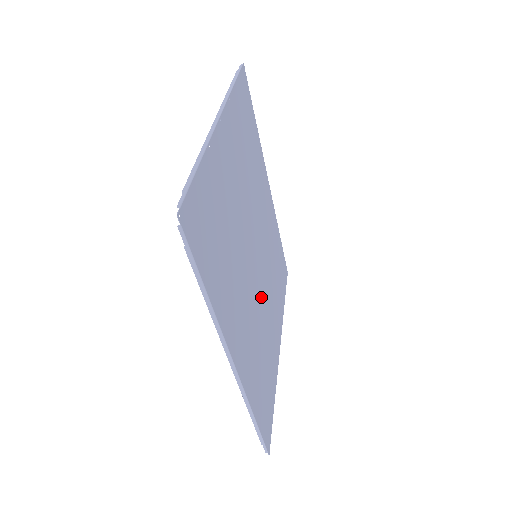
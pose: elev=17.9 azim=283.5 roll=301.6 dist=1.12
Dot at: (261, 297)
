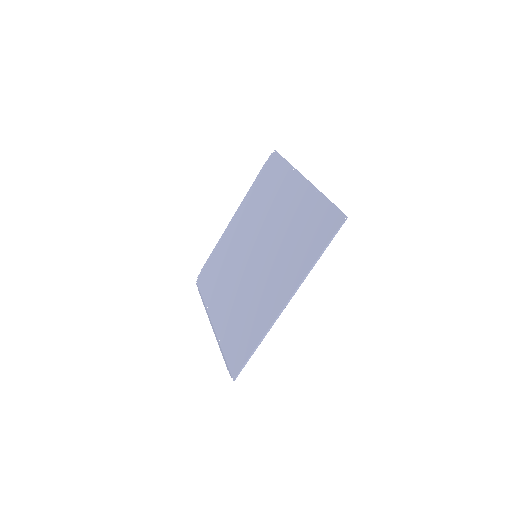
Dot at: (248, 282)
